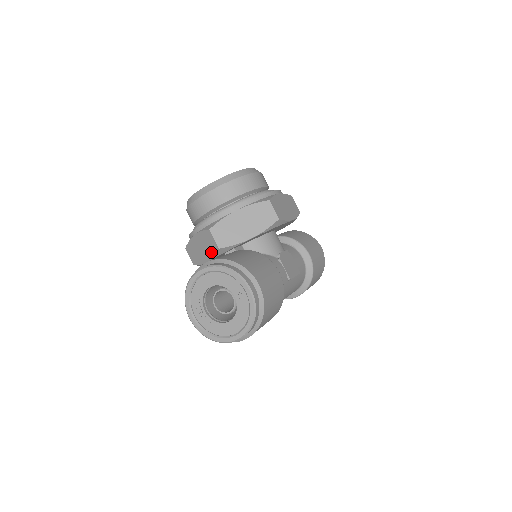
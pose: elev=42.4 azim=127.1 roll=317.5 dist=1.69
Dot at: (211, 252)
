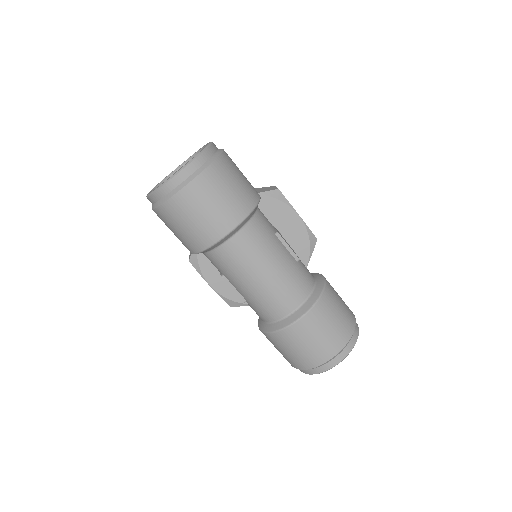
Dot at: occluded
